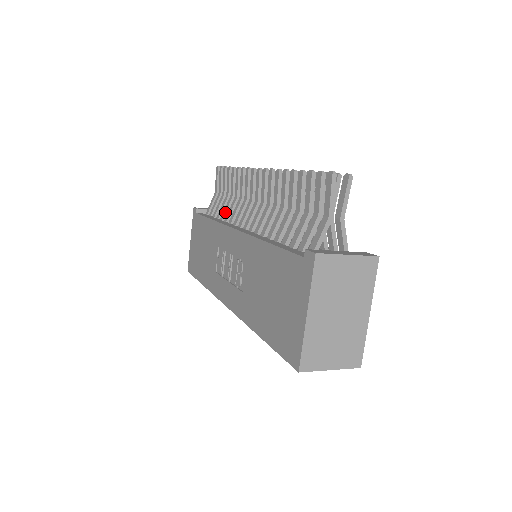
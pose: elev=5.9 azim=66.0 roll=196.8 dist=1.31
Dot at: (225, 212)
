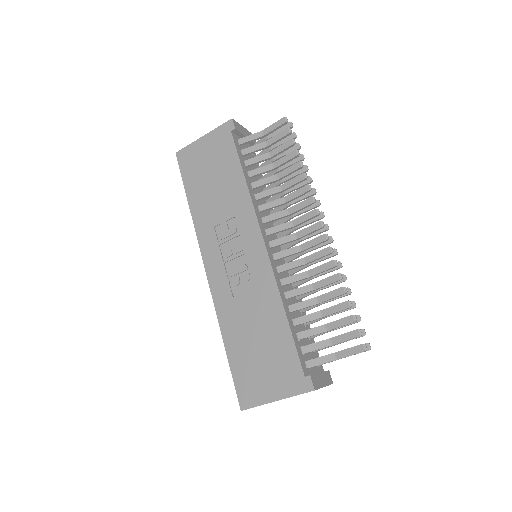
Dot at: (261, 185)
